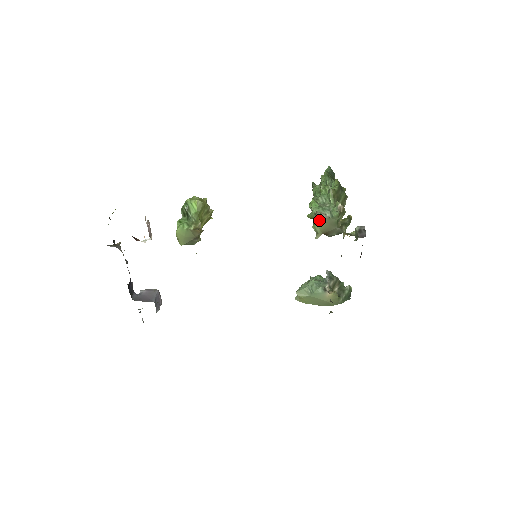
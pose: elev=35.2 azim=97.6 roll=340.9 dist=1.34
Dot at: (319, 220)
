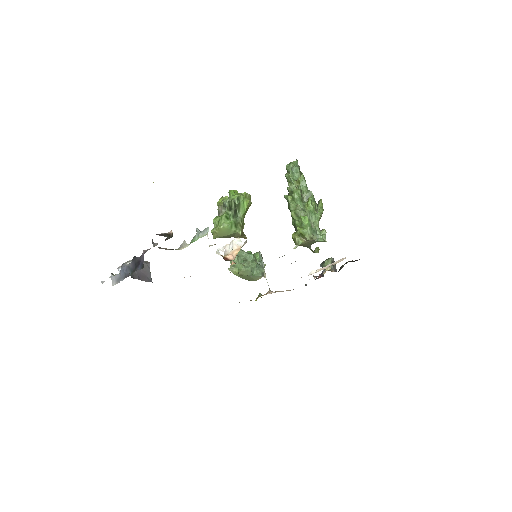
Dot at: (309, 240)
